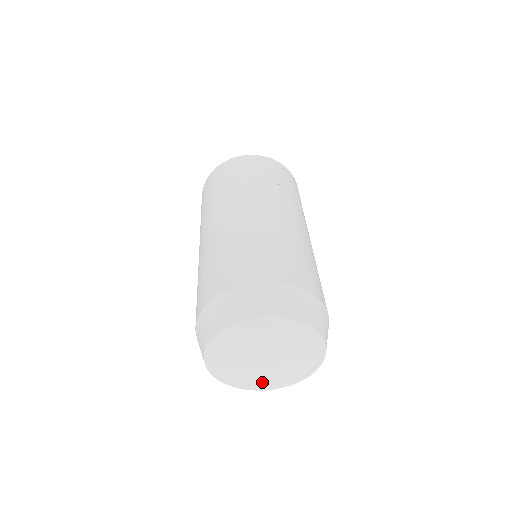
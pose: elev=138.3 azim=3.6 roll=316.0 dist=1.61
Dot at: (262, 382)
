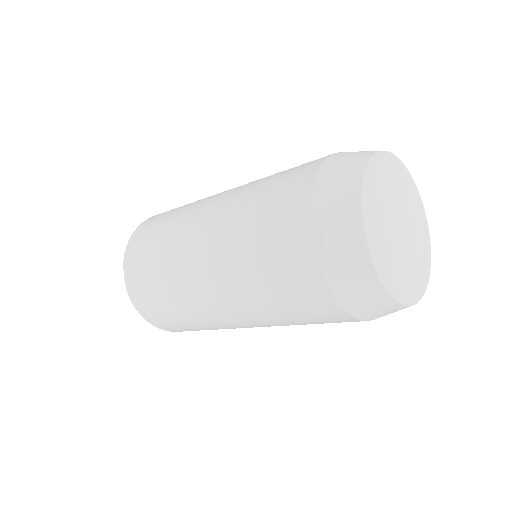
Dot at: (387, 267)
